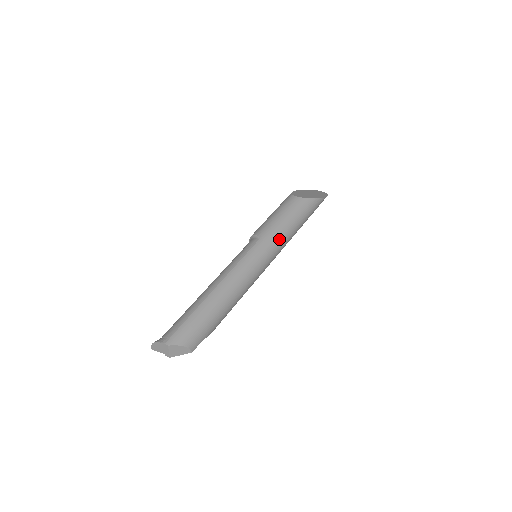
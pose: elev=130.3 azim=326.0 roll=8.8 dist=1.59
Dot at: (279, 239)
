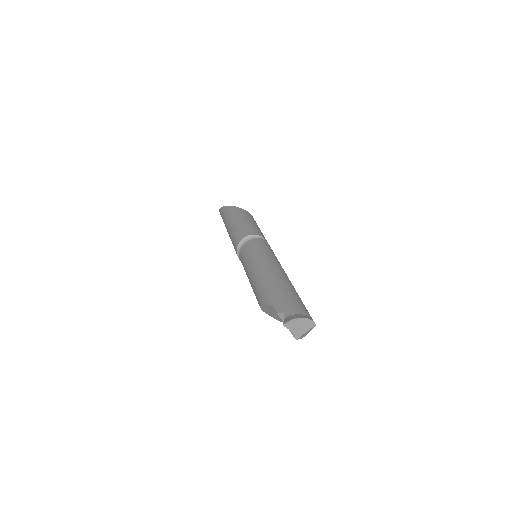
Dot at: occluded
